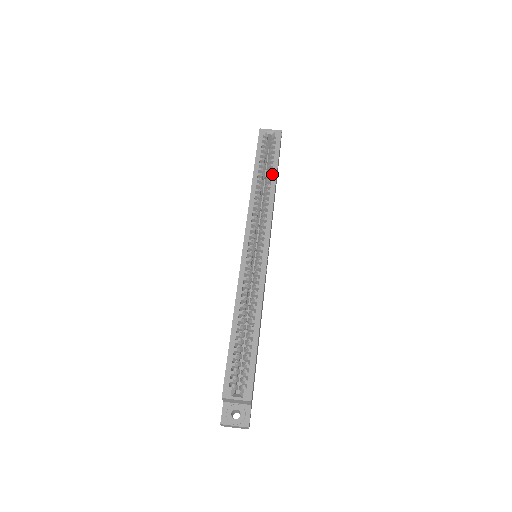
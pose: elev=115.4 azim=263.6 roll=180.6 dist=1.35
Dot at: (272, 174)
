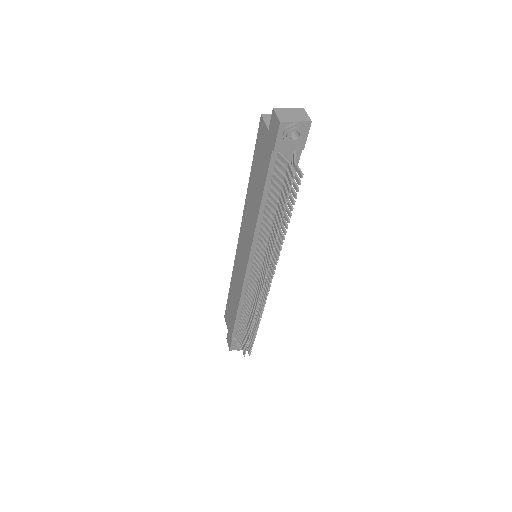
Dot at: occluded
